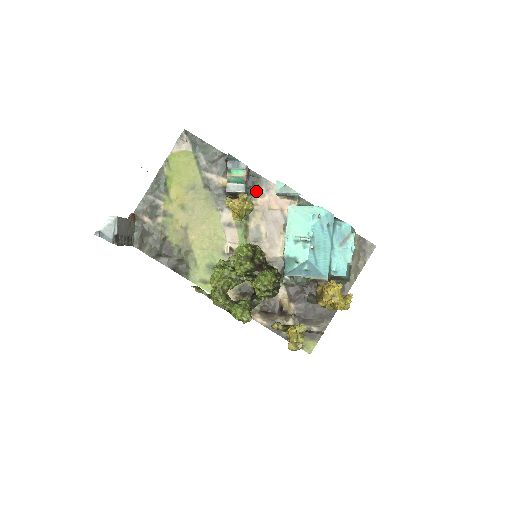
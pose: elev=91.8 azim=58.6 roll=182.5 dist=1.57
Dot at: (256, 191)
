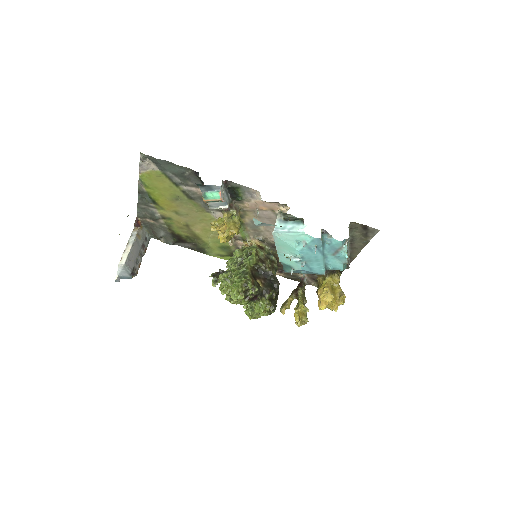
Dot at: (240, 198)
